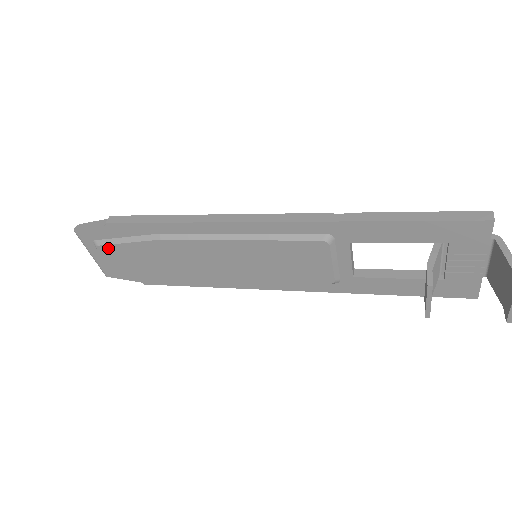
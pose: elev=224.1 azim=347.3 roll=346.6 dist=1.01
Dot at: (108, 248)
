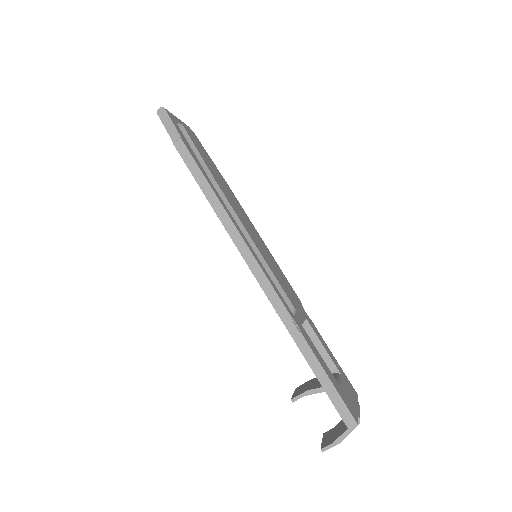
Dot at: occluded
